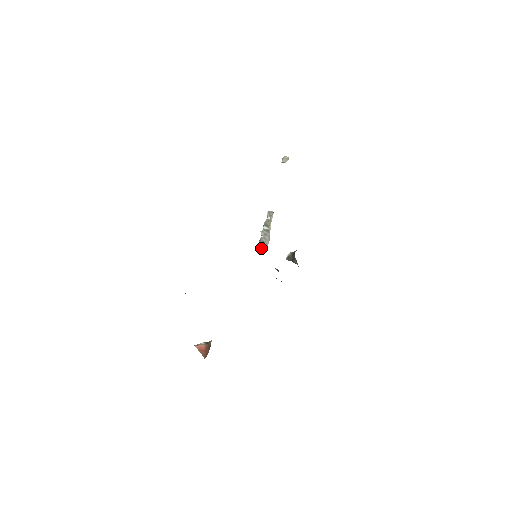
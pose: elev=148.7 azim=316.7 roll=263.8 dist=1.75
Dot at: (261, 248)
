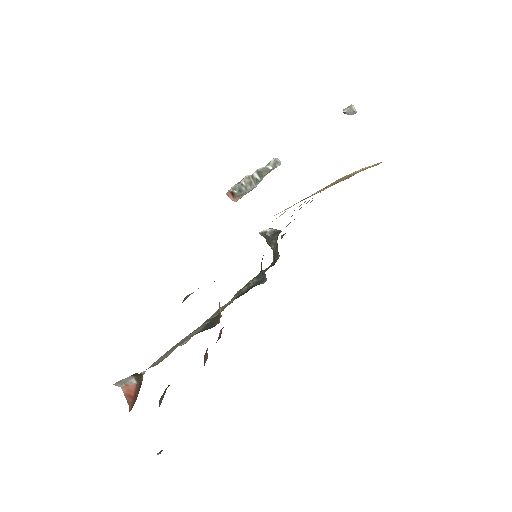
Dot at: (232, 195)
